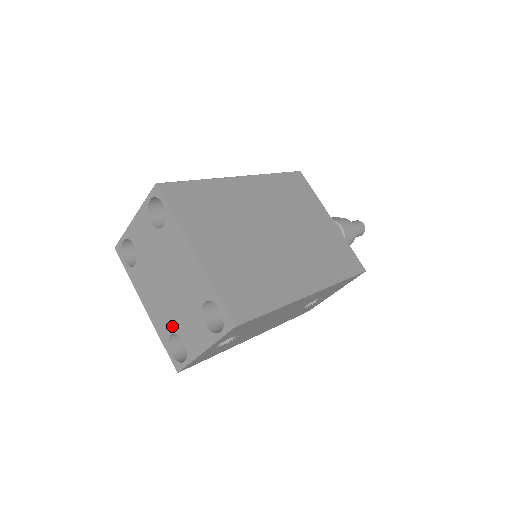
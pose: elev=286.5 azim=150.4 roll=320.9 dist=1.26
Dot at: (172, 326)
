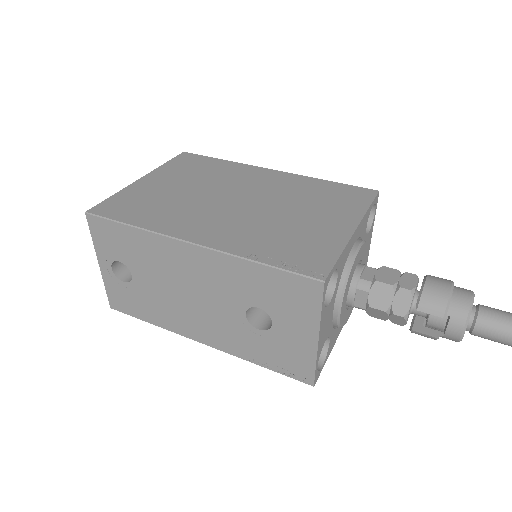
Dot at: occluded
